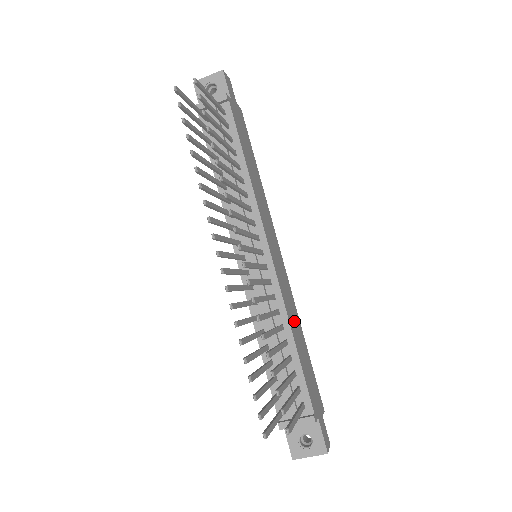
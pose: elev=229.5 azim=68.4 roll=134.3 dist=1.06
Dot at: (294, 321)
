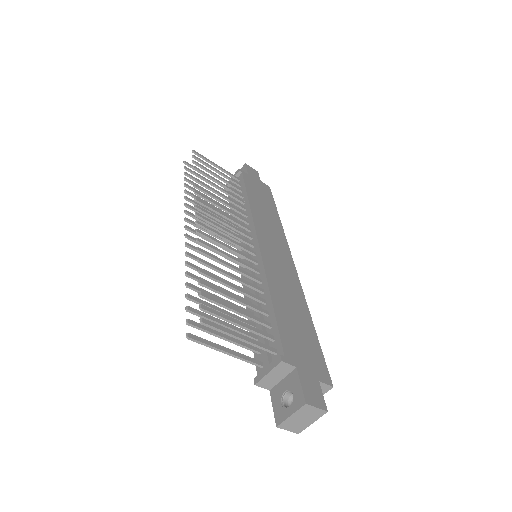
Dot at: (287, 295)
